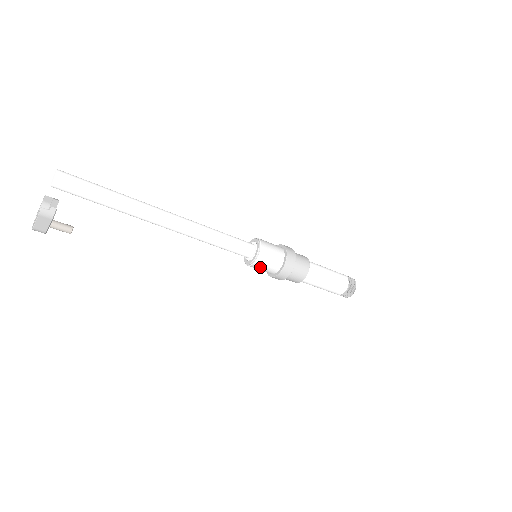
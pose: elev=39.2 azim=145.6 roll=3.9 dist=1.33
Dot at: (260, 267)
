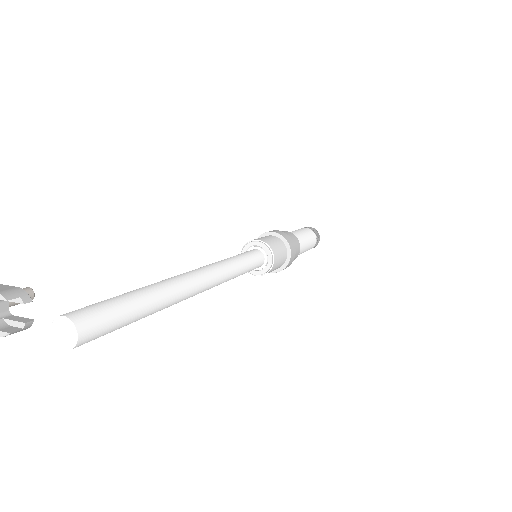
Dot at: occluded
